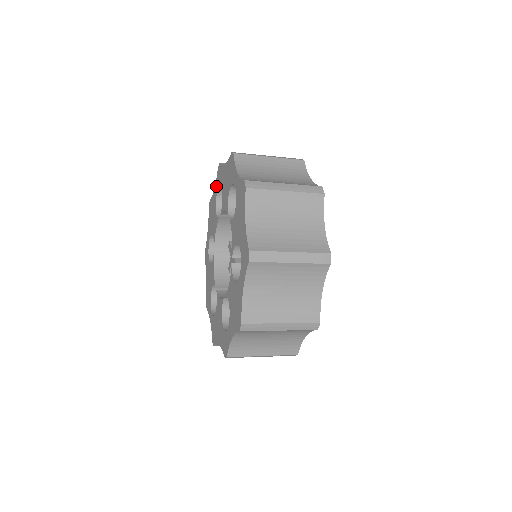
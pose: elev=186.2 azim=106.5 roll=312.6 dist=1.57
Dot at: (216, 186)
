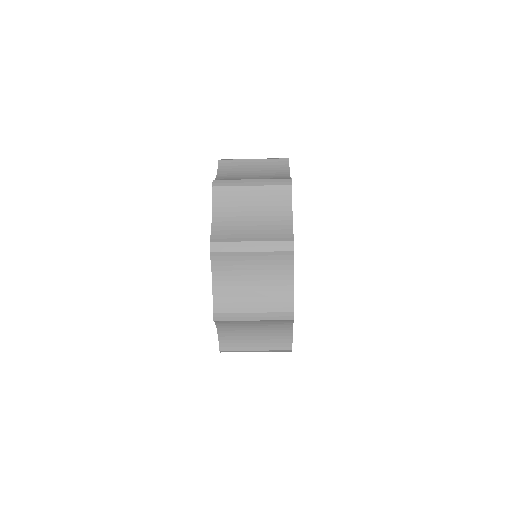
Dot at: occluded
